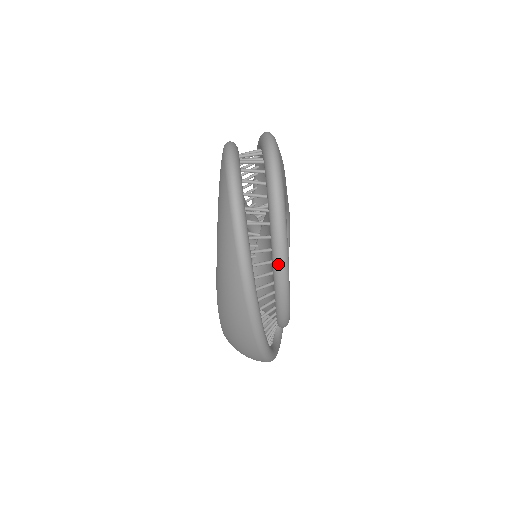
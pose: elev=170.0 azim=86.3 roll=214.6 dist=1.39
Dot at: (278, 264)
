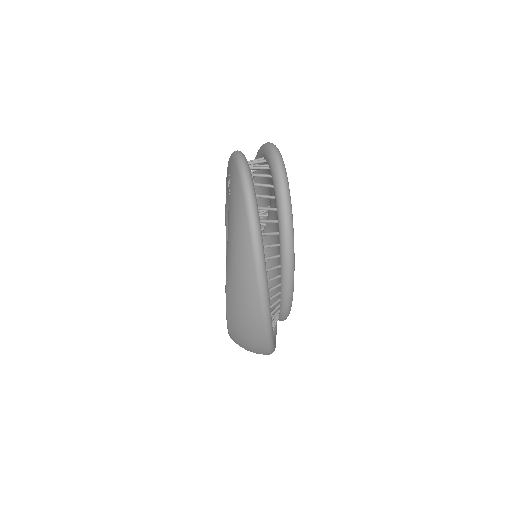
Dot at: (286, 257)
